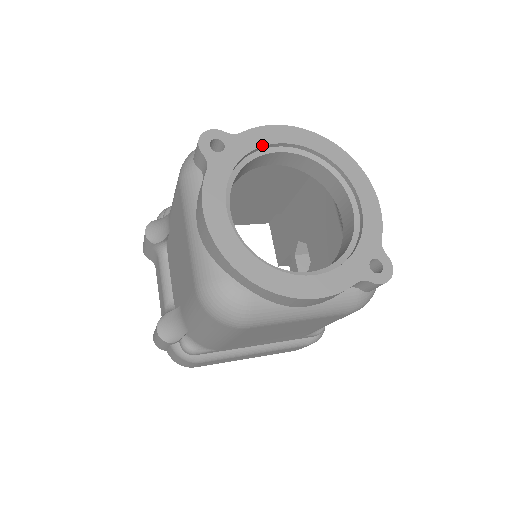
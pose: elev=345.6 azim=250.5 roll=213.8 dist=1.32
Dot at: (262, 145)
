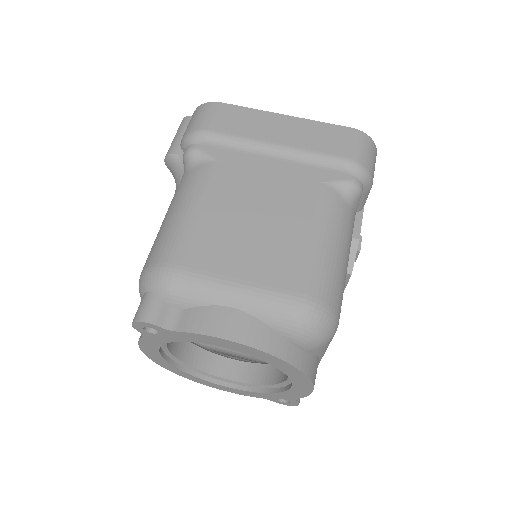
Dot at: (199, 342)
